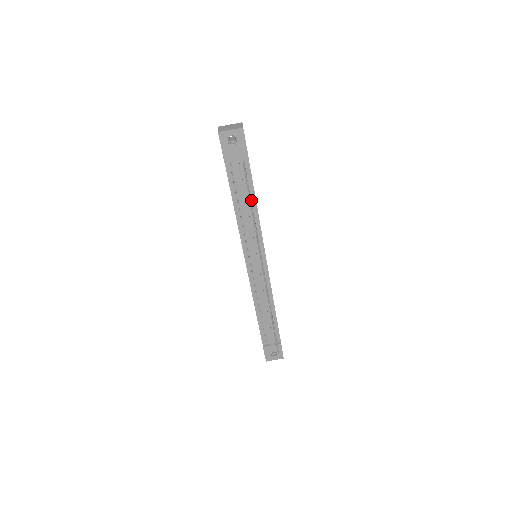
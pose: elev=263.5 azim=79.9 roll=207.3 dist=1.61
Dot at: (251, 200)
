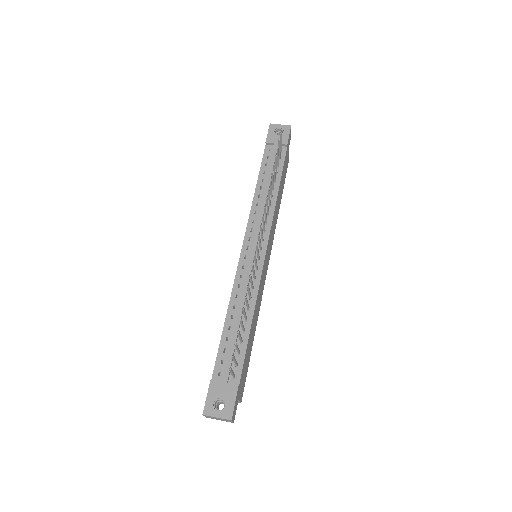
Dot at: (275, 183)
